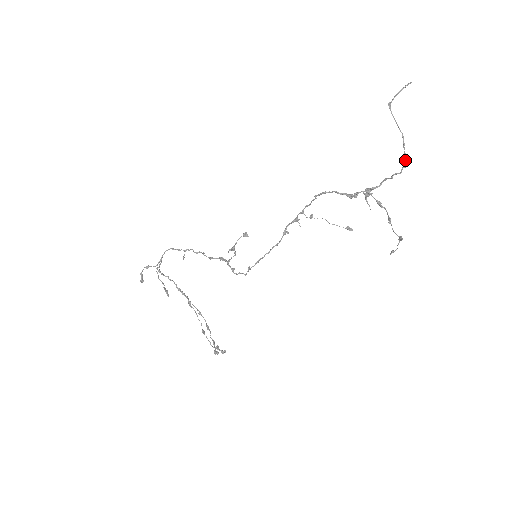
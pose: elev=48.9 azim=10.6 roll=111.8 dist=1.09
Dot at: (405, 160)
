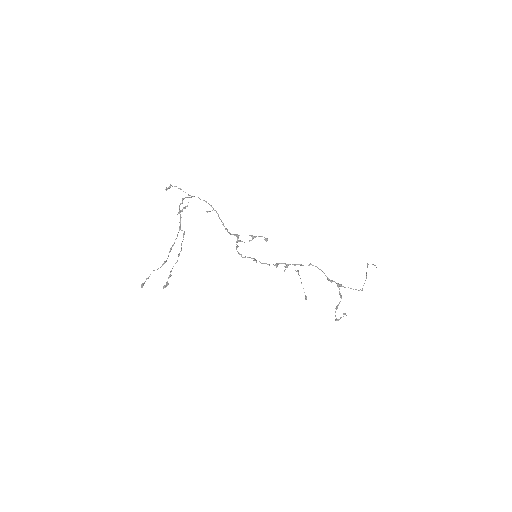
Dot at: occluded
